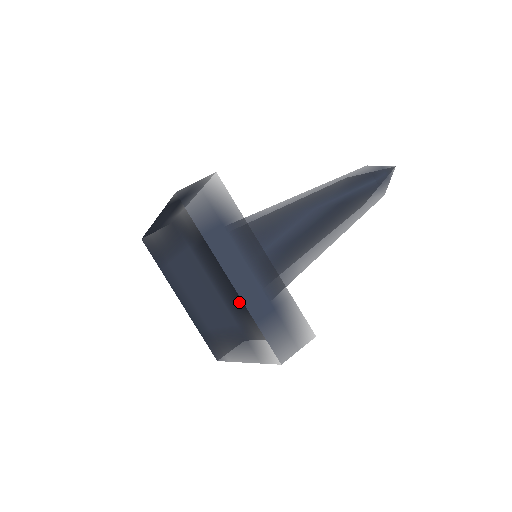
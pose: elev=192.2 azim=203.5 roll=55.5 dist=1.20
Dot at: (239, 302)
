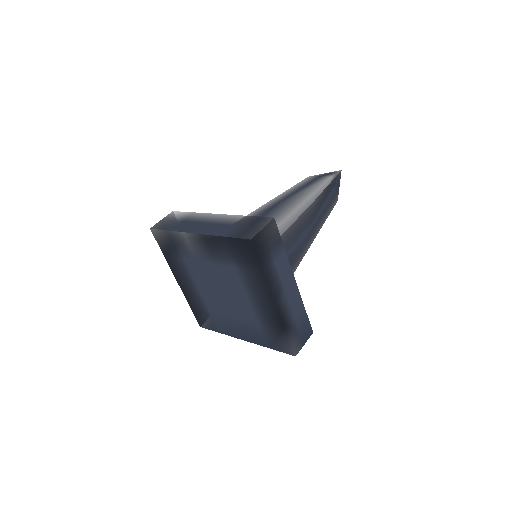
Dot at: (210, 240)
